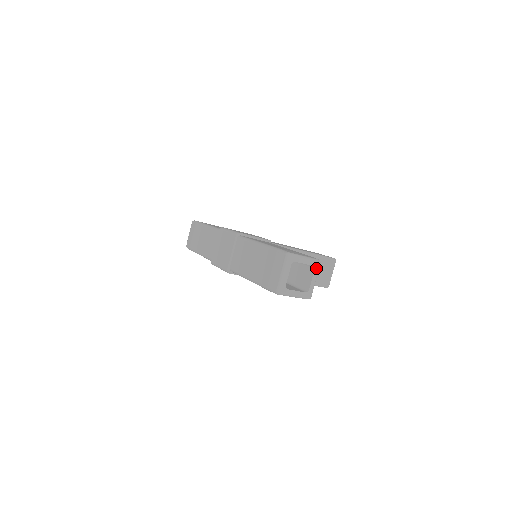
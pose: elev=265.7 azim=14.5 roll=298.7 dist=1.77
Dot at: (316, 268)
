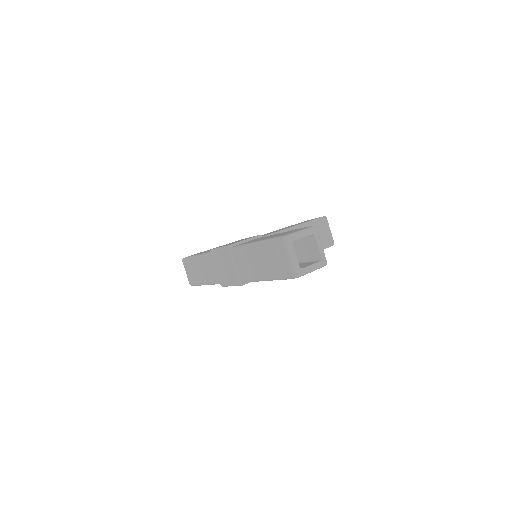
Dot at: (316, 235)
